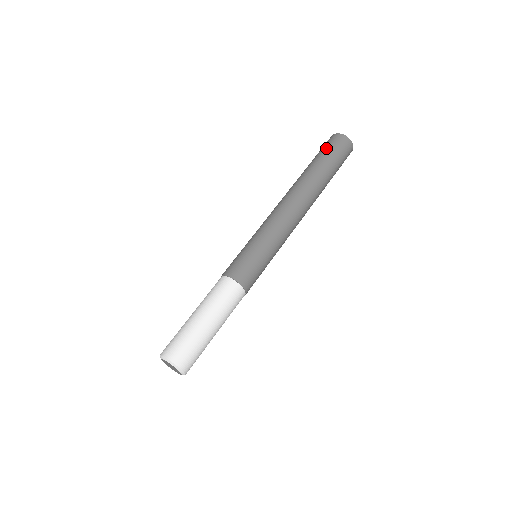
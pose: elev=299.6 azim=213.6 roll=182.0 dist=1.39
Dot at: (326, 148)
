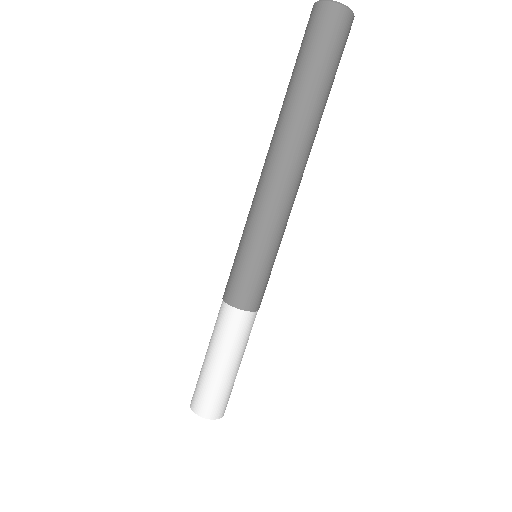
Dot at: (316, 44)
